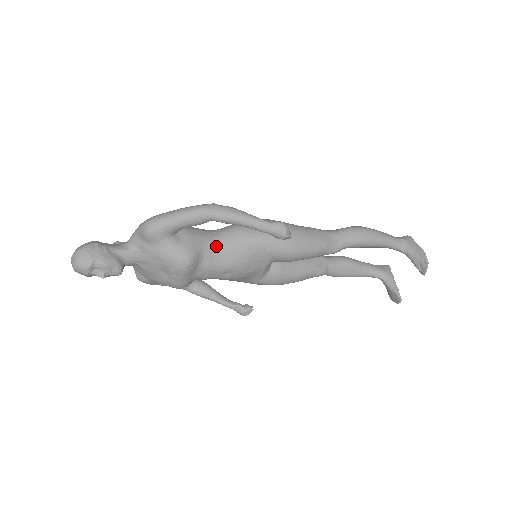
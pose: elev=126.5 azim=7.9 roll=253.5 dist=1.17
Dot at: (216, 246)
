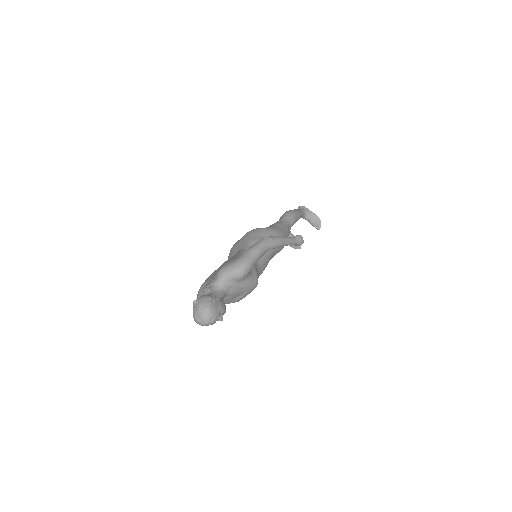
Dot at: (258, 263)
